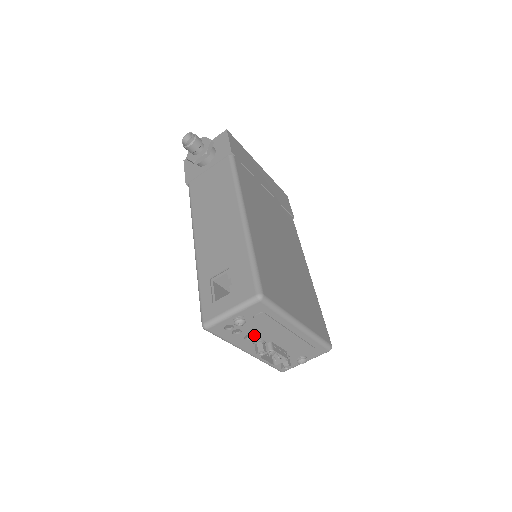
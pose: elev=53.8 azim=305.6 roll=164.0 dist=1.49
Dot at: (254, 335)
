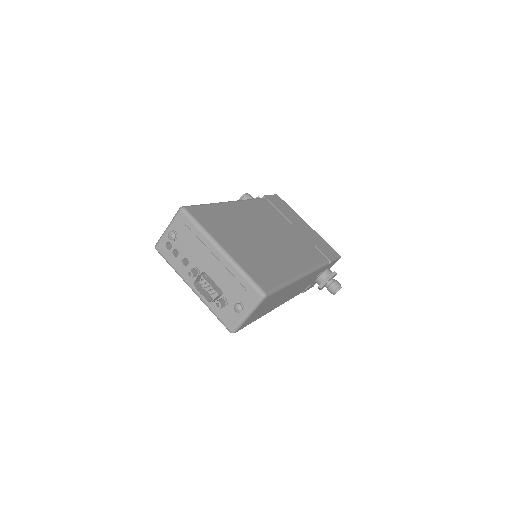
Dot at: (189, 259)
